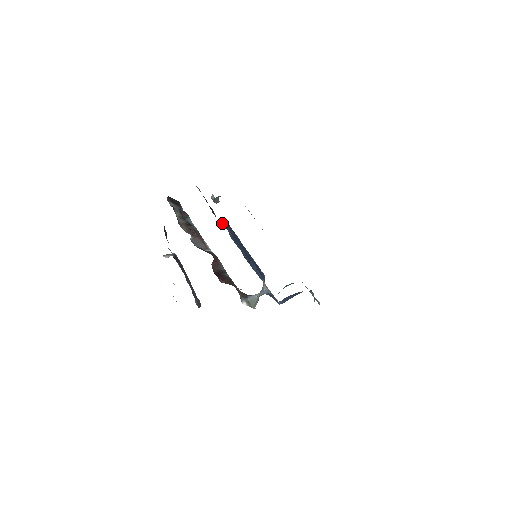
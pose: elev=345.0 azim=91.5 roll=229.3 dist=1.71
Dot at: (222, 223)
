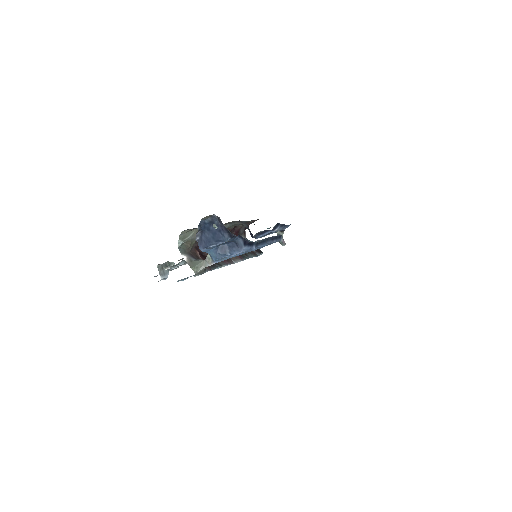
Dot at: (250, 232)
